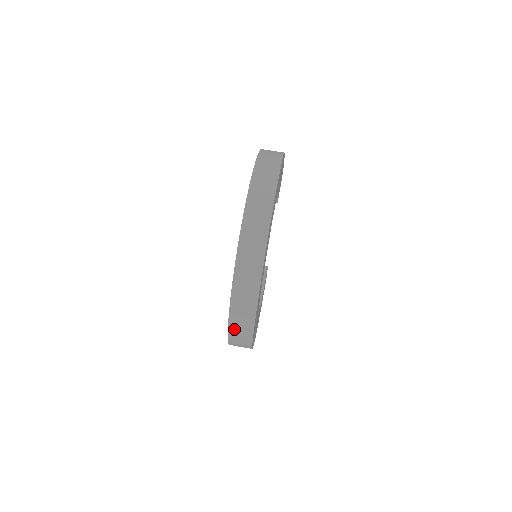
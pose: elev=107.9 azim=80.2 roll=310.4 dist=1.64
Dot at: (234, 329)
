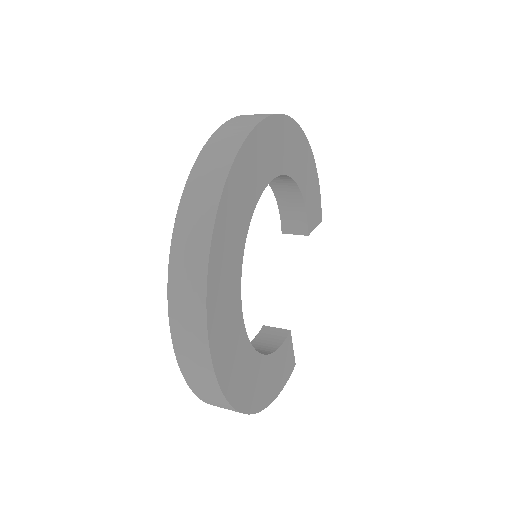
Dot at: (177, 292)
